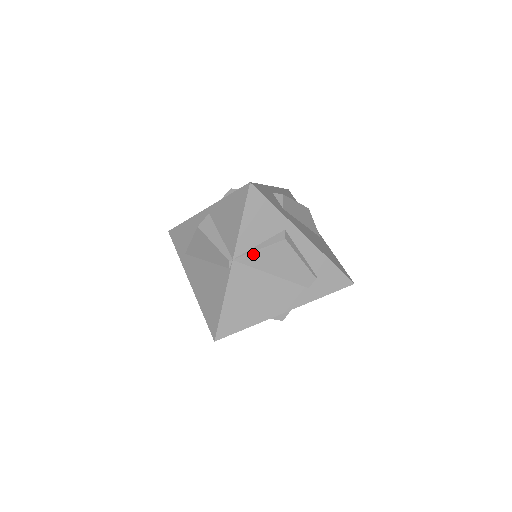
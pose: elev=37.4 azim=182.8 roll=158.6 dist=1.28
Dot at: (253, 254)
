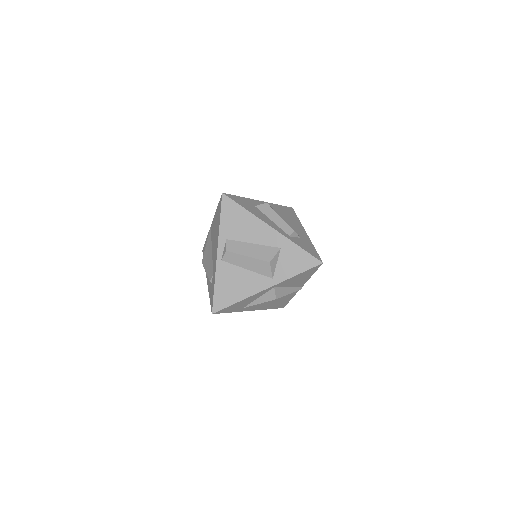
Dot at: occluded
